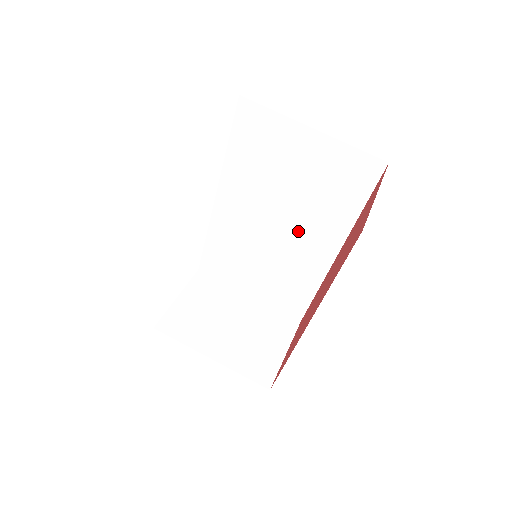
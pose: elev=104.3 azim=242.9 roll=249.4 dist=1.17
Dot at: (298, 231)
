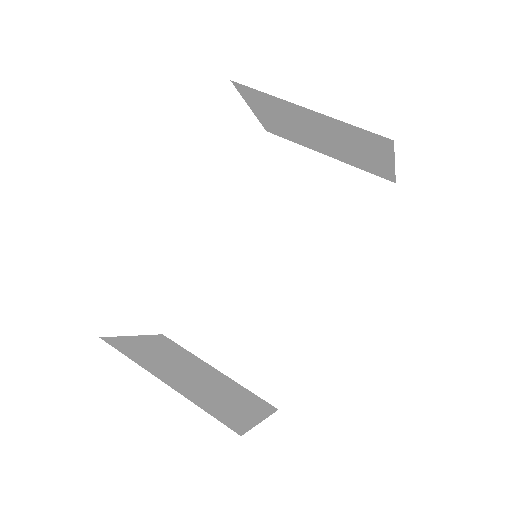
Dot at: (297, 267)
